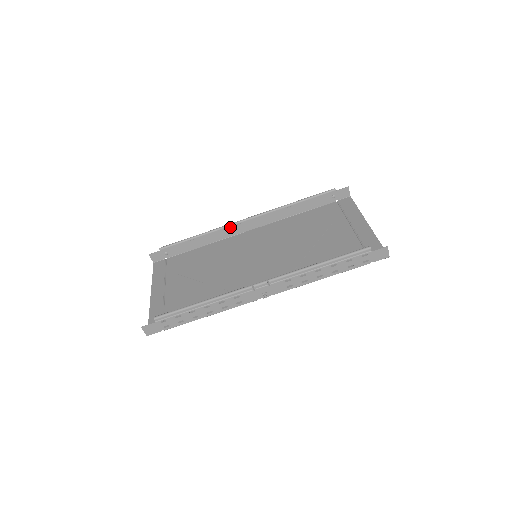
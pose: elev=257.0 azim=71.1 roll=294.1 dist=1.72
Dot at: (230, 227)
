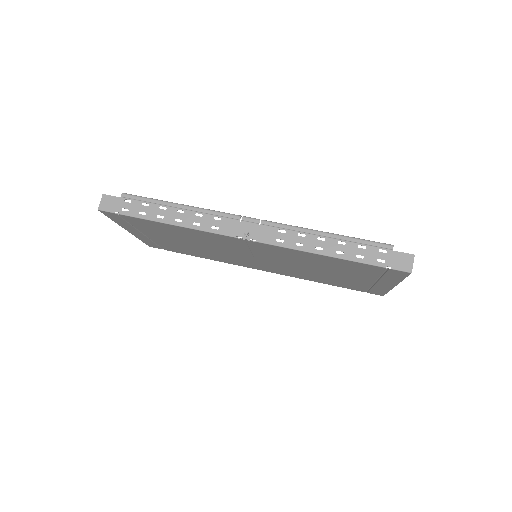
Dot at: occluded
